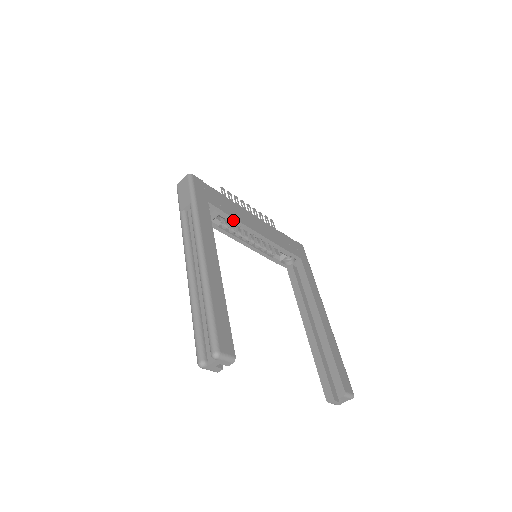
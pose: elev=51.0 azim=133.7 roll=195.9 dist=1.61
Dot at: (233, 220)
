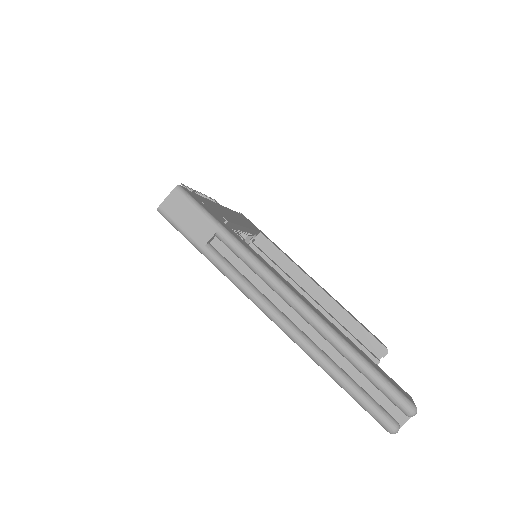
Dot at: (231, 226)
